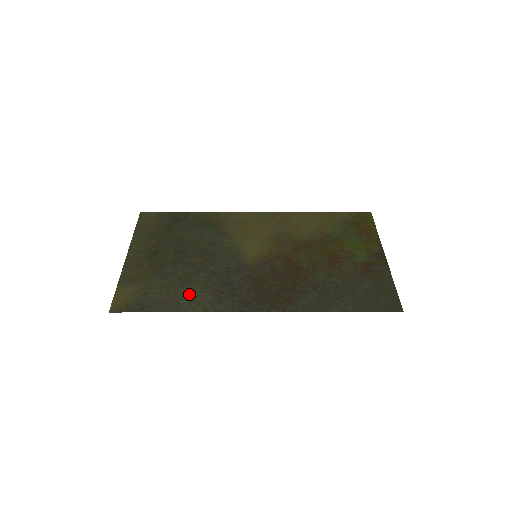
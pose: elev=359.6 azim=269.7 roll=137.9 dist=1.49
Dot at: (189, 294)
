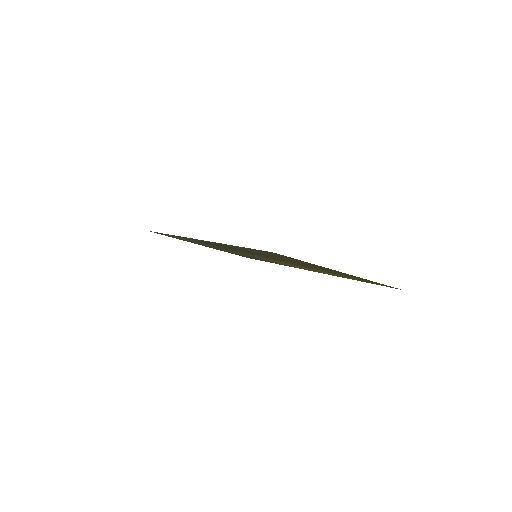
Dot at: (187, 239)
